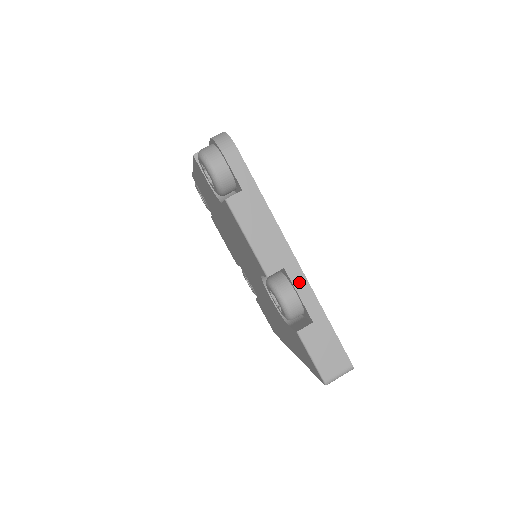
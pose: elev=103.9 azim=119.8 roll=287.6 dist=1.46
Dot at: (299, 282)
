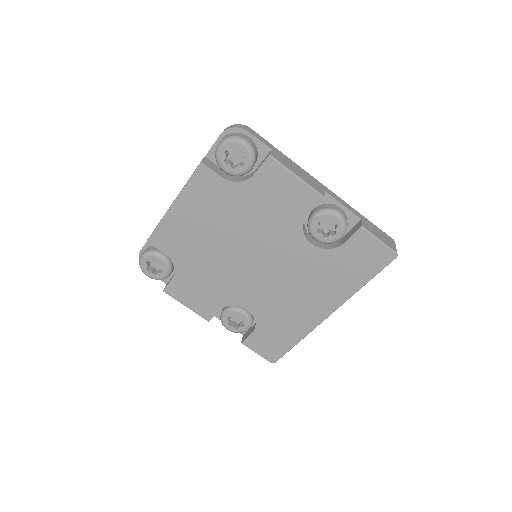
Dot at: (337, 198)
